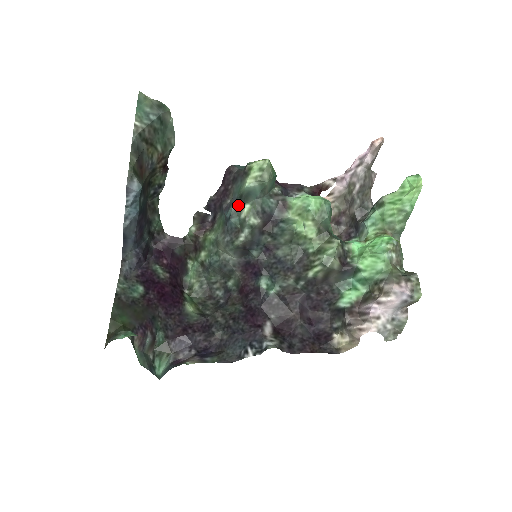
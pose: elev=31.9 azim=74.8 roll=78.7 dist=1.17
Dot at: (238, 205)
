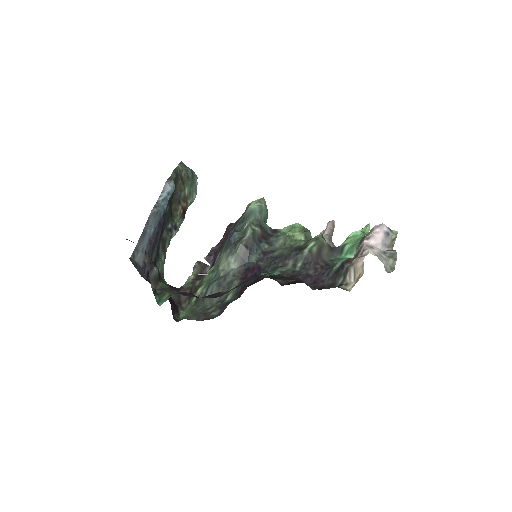
Dot at: (240, 228)
